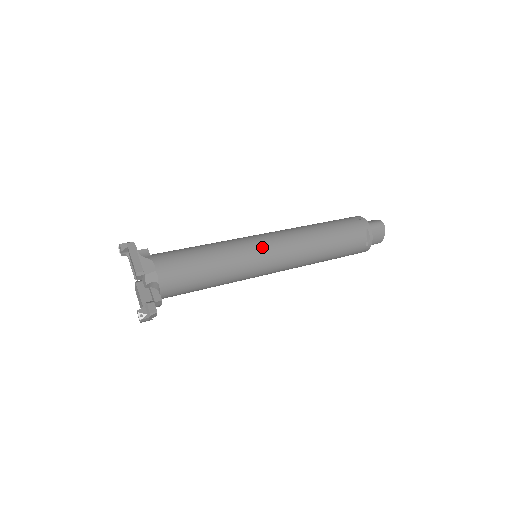
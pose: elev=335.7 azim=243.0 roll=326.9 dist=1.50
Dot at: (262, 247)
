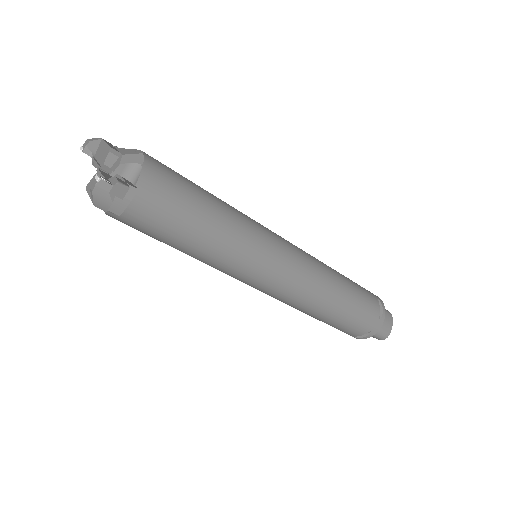
Dot at: (273, 233)
